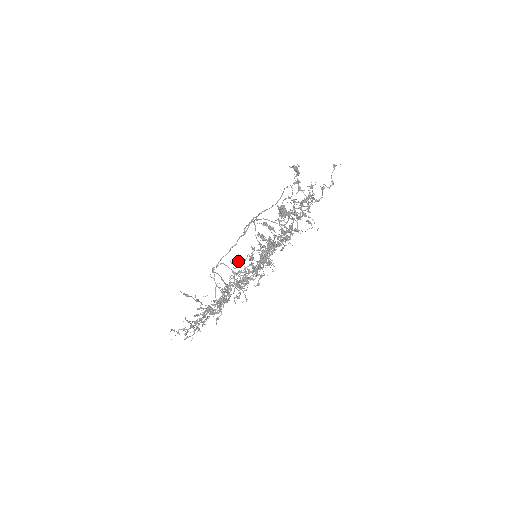
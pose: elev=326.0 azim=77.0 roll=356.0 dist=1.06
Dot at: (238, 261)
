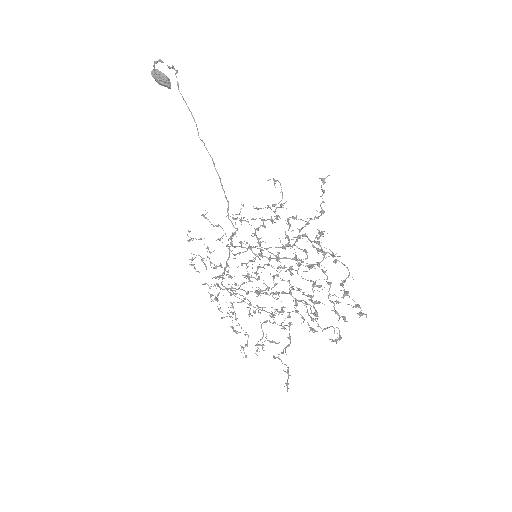
Dot at: occluded
